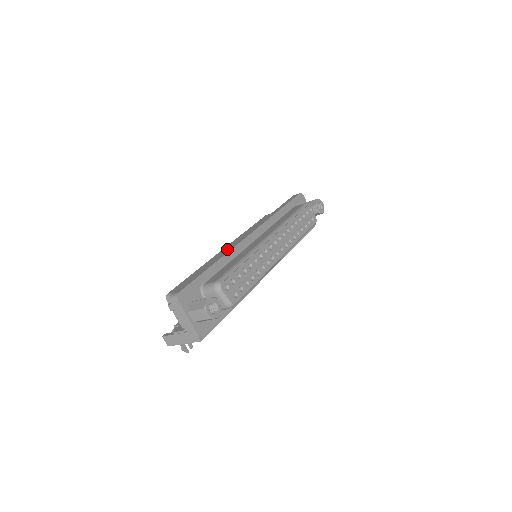
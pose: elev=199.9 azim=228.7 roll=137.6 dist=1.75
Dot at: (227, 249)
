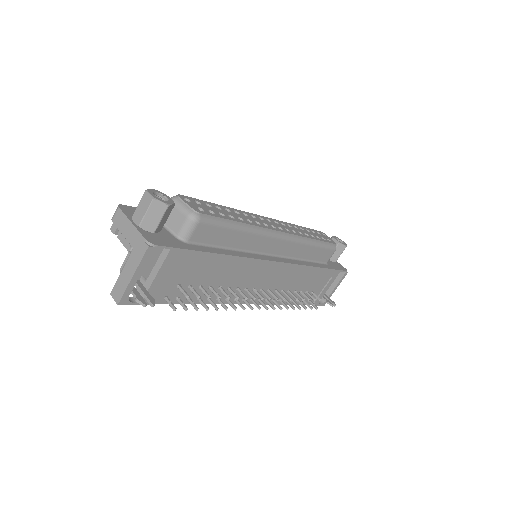
Dot at: occluded
